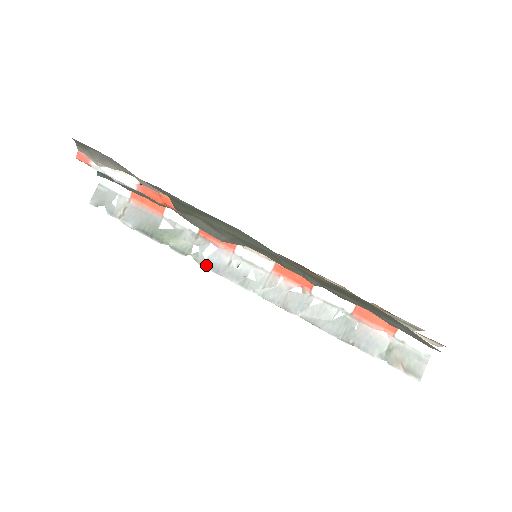
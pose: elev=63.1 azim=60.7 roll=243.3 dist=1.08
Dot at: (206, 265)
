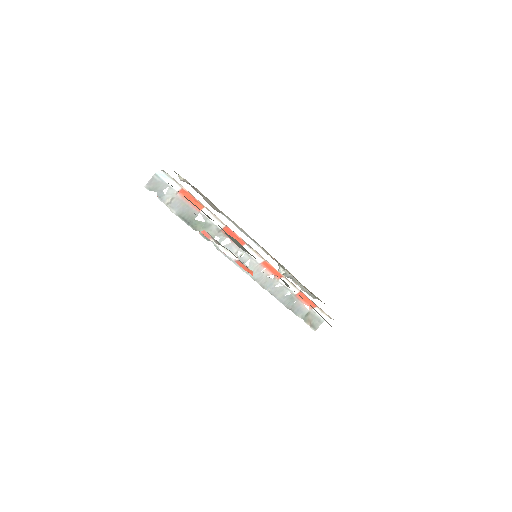
Dot at: (221, 251)
